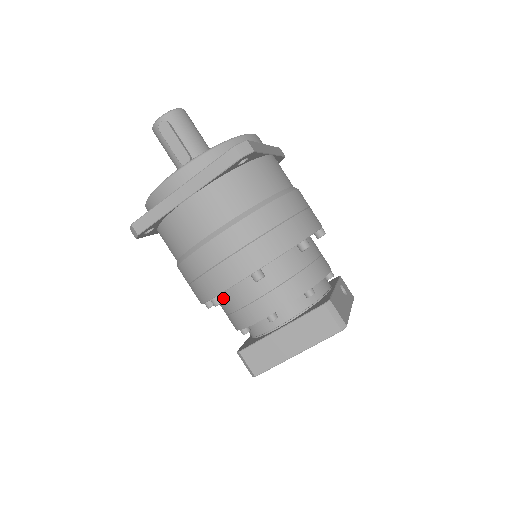
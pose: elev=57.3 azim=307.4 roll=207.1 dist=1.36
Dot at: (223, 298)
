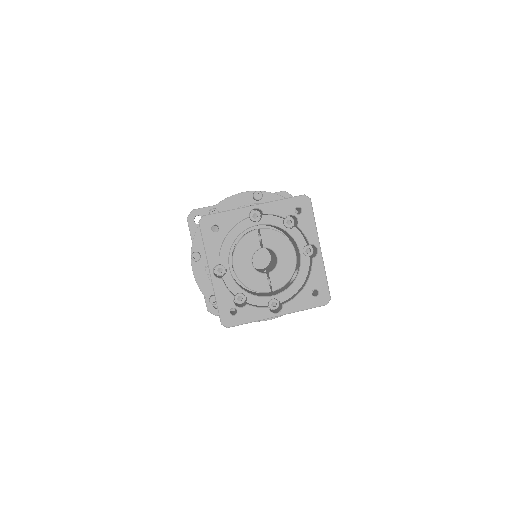
Dot at: occluded
